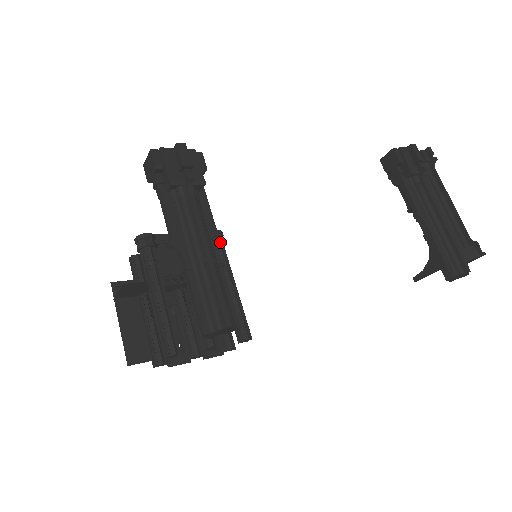
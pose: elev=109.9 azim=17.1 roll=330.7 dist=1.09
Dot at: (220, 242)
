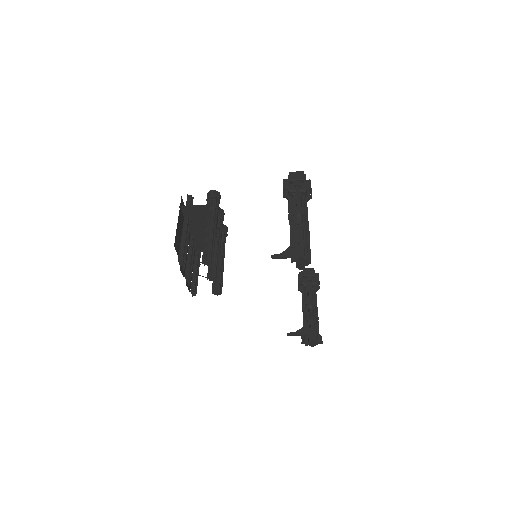
Dot at: occluded
